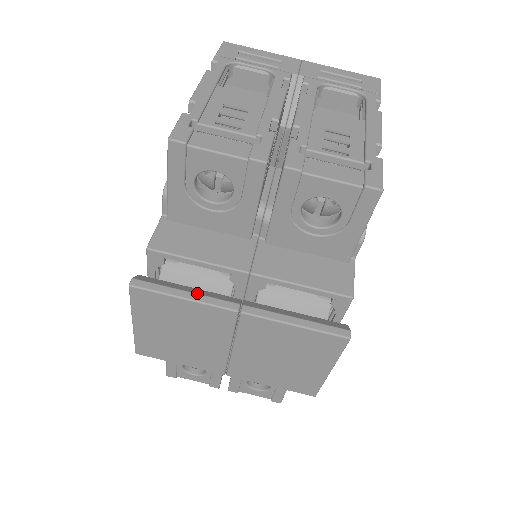
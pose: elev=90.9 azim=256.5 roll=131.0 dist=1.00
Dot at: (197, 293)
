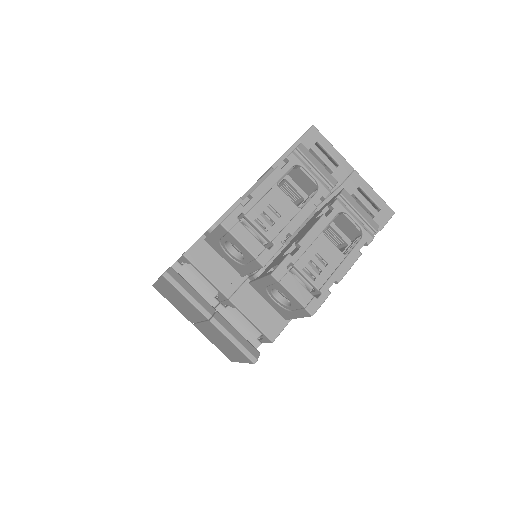
Dot at: (194, 298)
